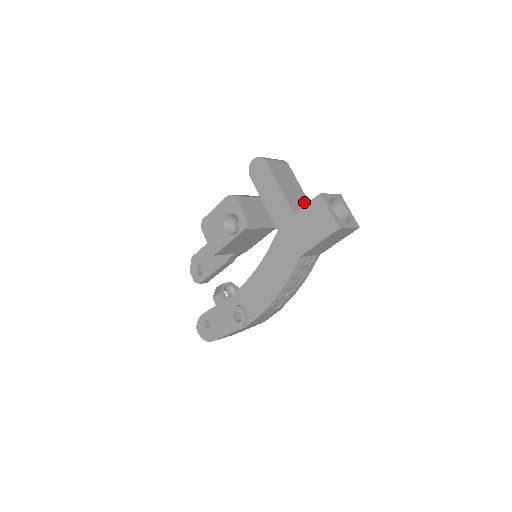
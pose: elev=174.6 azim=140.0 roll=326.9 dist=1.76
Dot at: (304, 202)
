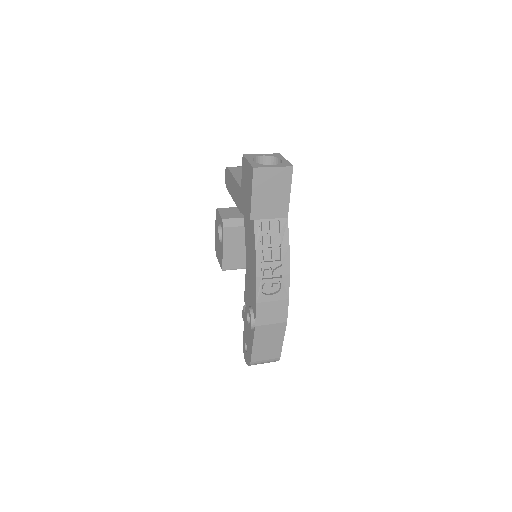
Dot at: occluded
